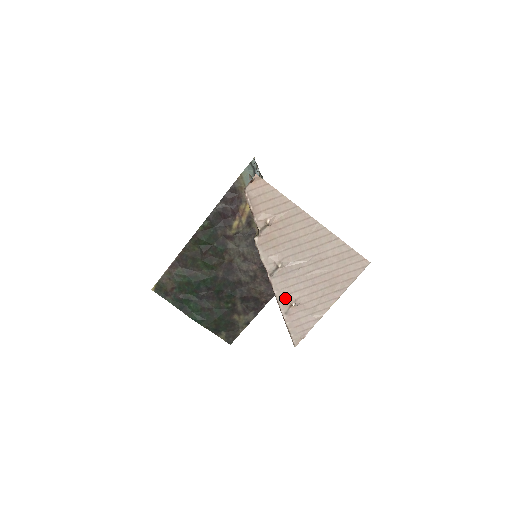
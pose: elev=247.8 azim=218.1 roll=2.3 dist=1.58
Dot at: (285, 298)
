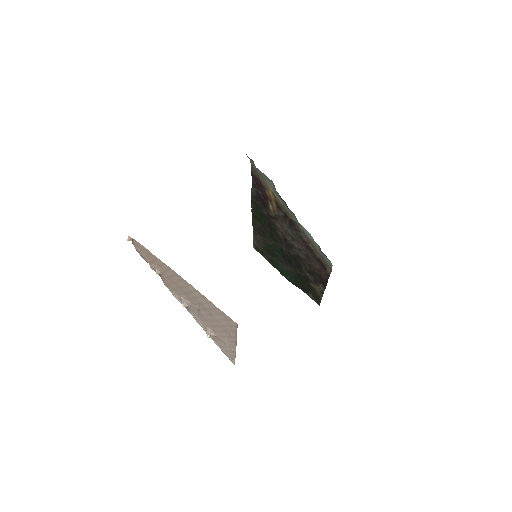
Dot at: (205, 328)
